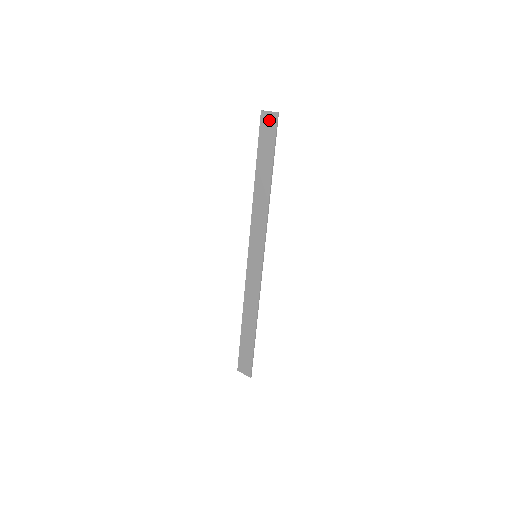
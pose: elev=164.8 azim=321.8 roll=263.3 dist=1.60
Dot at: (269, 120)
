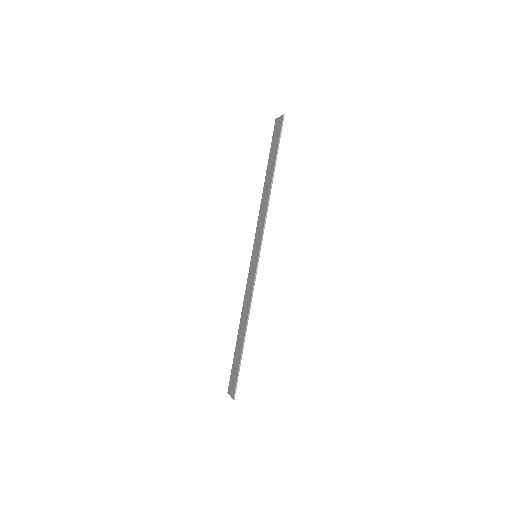
Dot at: (278, 124)
